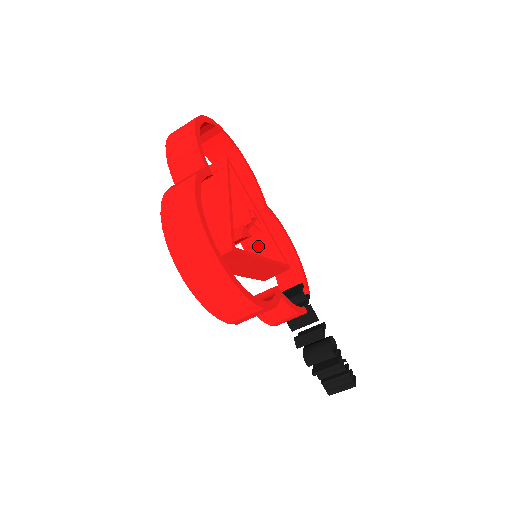
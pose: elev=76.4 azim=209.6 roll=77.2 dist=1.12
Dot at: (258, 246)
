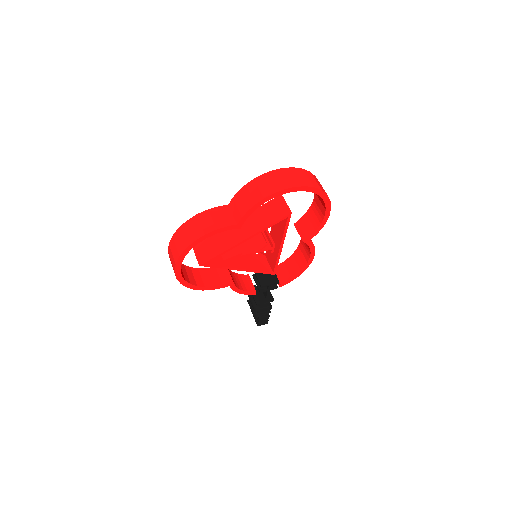
Dot at: occluded
